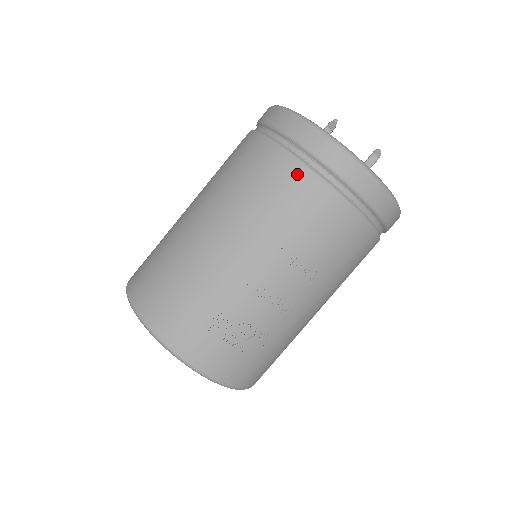
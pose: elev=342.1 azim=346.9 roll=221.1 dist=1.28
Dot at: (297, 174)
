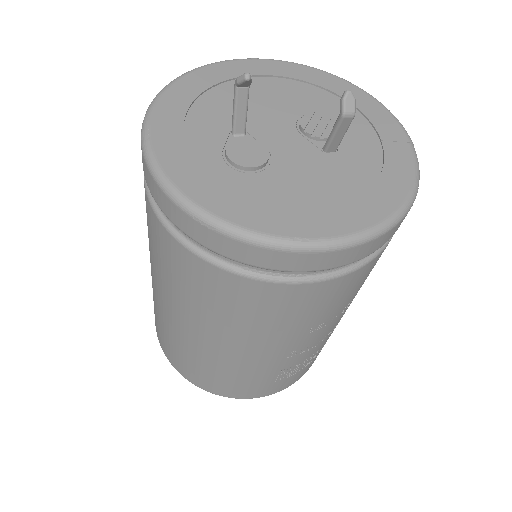
Dot at: (285, 293)
